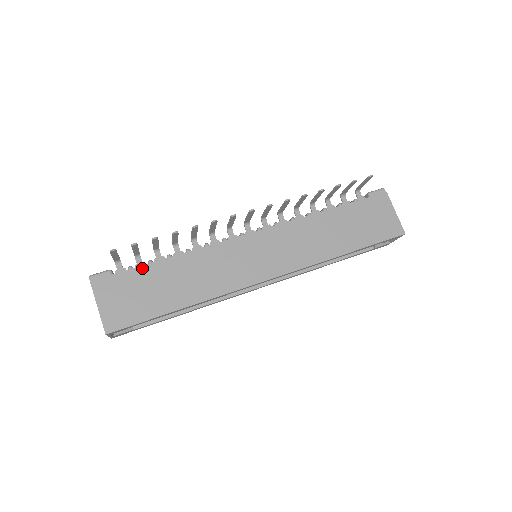
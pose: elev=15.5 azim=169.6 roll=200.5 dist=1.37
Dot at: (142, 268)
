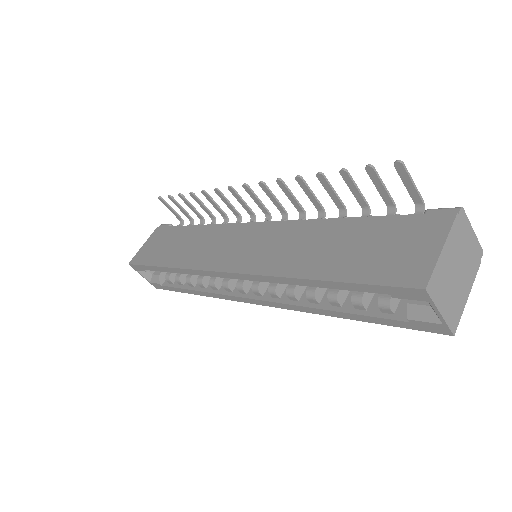
Dot at: (180, 227)
